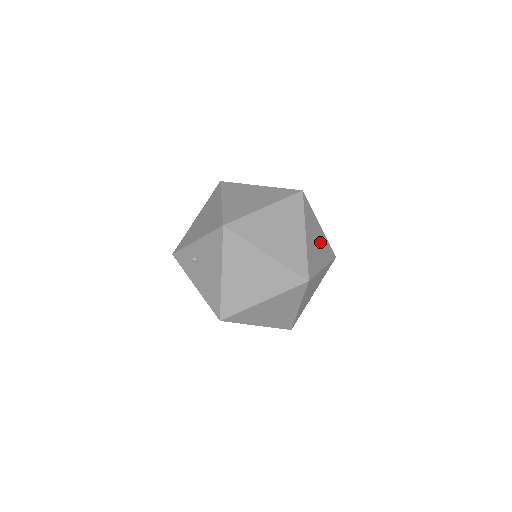
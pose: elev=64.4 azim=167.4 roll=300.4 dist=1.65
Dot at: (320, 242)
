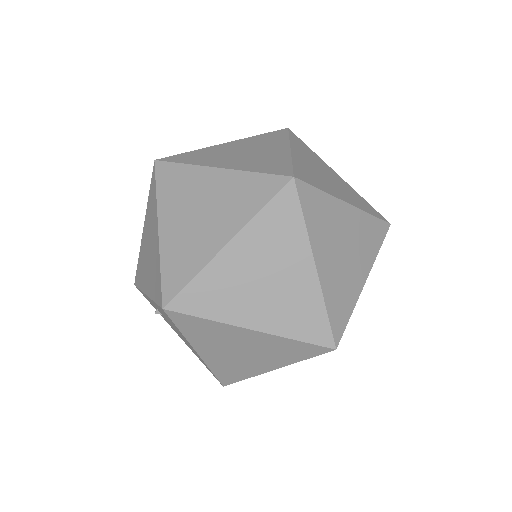
Dot at: (352, 238)
